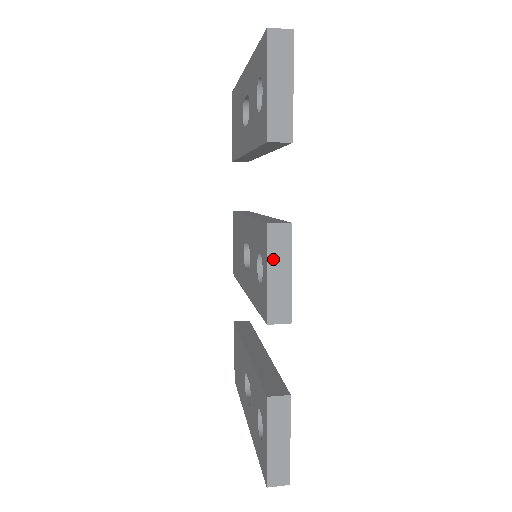
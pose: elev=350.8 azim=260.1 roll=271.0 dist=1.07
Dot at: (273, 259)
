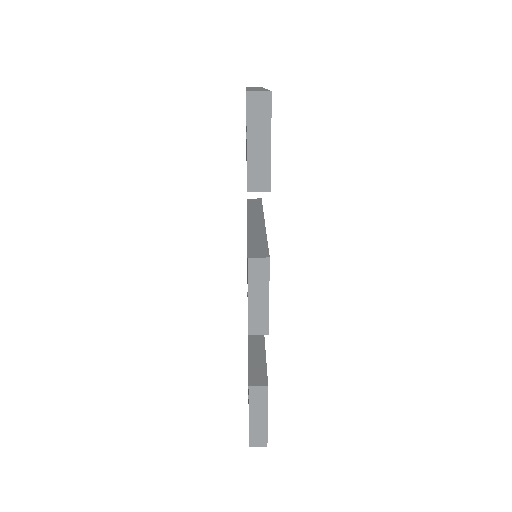
Dot at: (253, 286)
